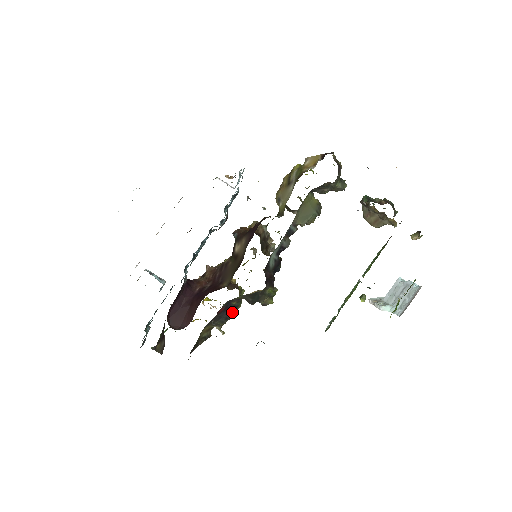
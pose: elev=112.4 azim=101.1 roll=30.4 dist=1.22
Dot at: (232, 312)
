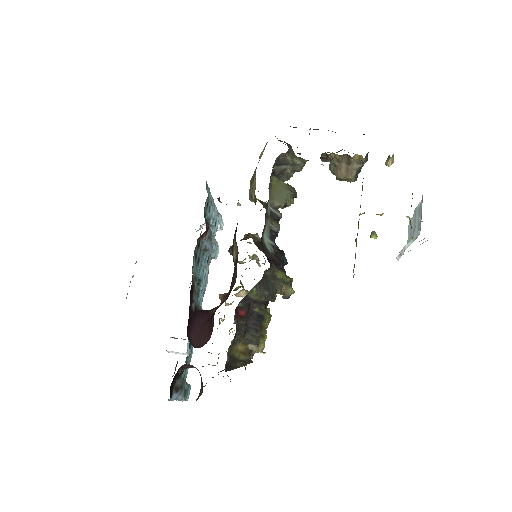
Dot at: (261, 324)
